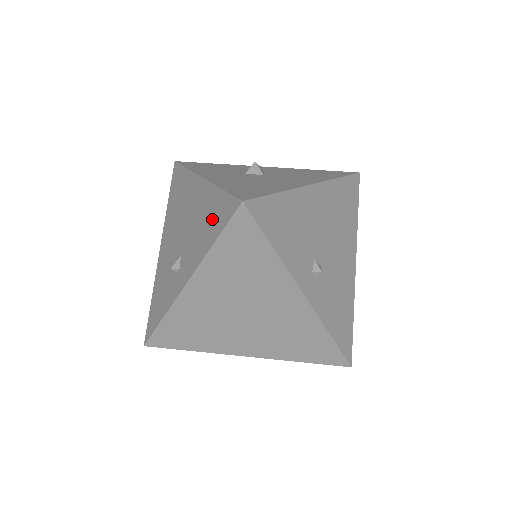
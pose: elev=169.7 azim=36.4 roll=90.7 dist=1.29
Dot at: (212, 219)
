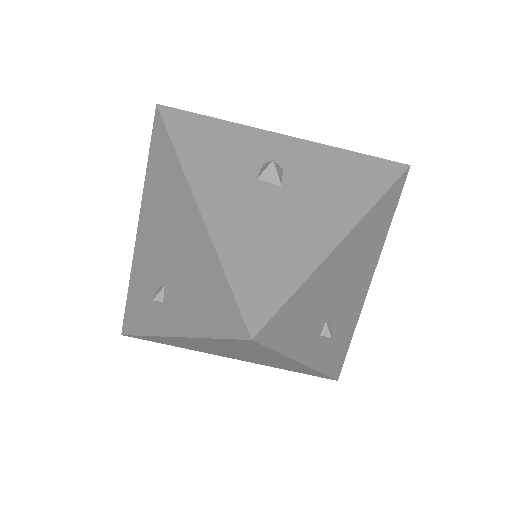
Dot at: (208, 299)
